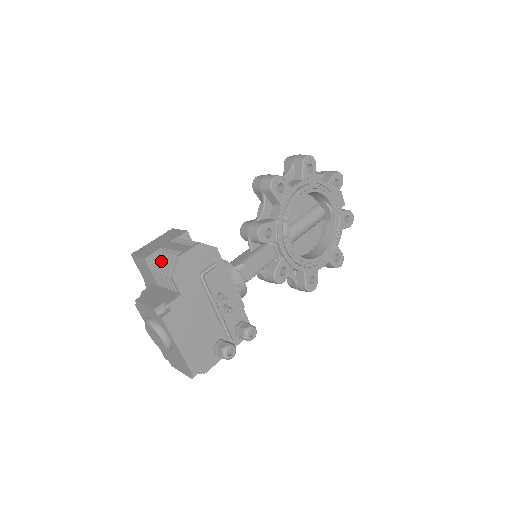
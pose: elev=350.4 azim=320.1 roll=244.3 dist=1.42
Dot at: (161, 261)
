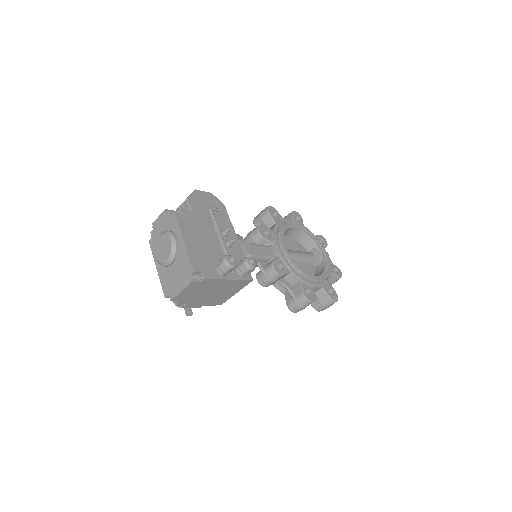
Dot at: occluded
